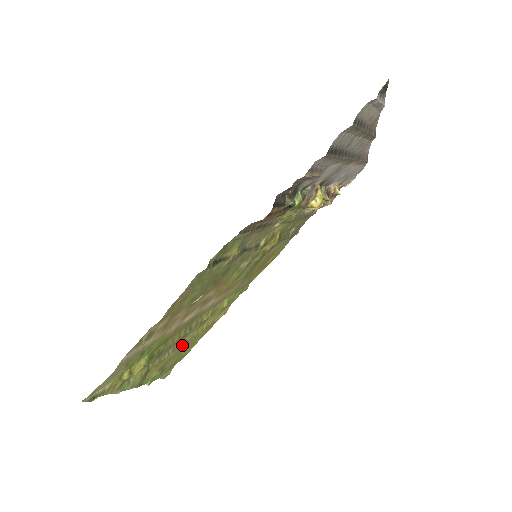
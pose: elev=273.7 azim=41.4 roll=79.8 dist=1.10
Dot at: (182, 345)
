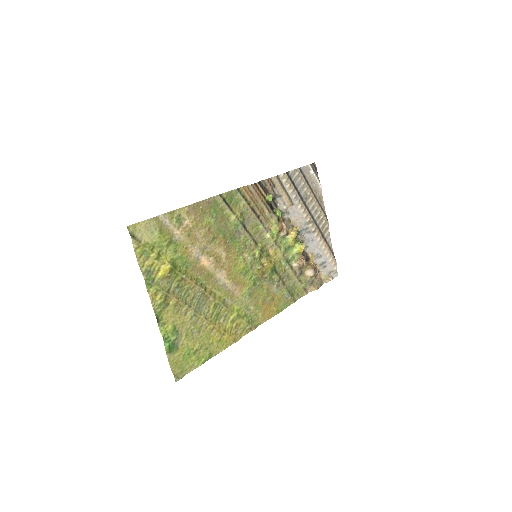
Dot at: (197, 318)
